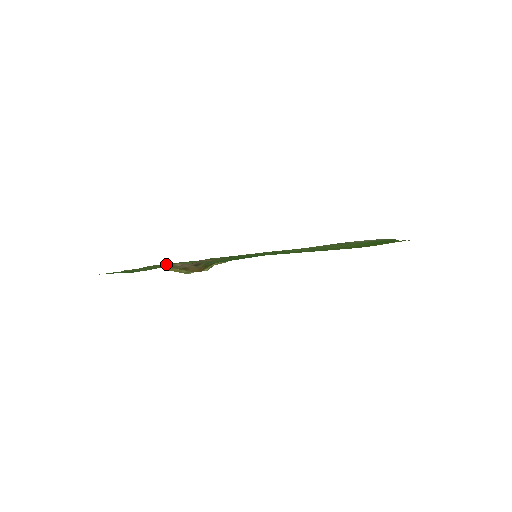
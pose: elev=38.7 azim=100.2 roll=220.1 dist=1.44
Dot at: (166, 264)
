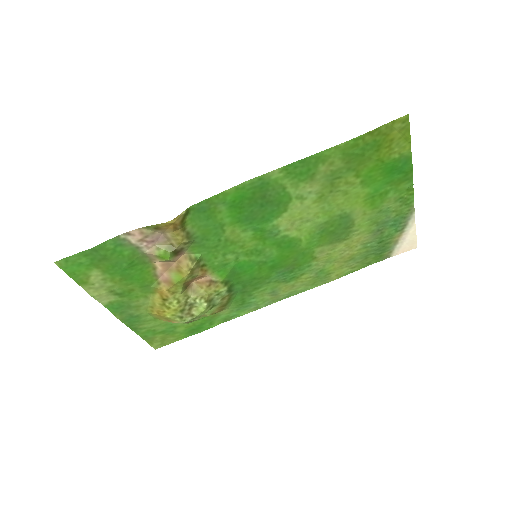
Dot at: (161, 327)
